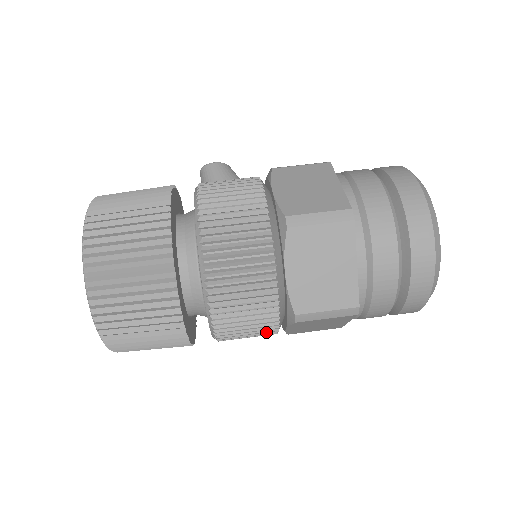
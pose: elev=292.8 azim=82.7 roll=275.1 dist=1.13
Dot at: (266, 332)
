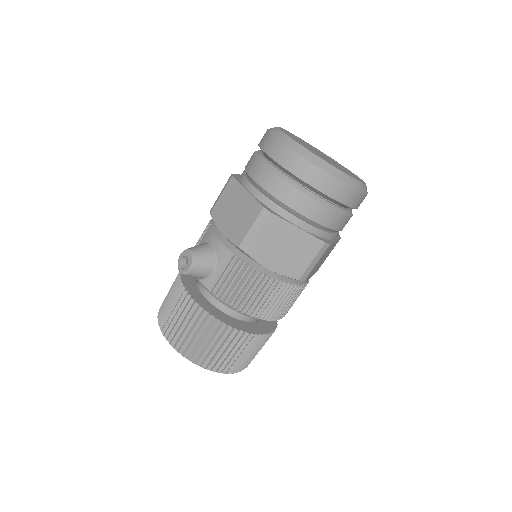
Dot at: occluded
